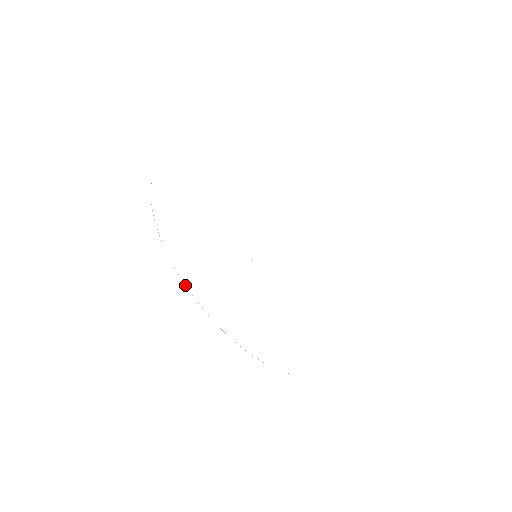
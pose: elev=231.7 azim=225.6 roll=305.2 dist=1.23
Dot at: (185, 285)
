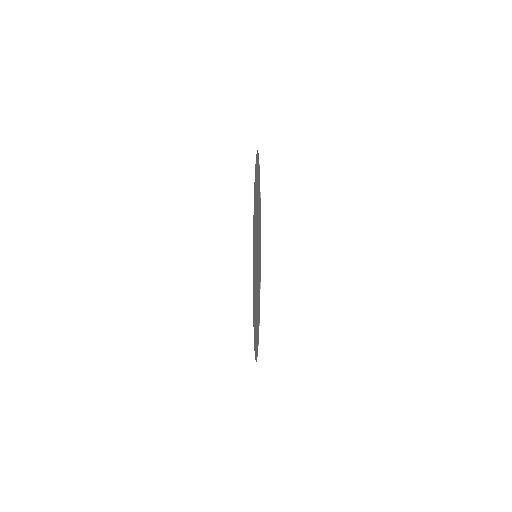
Dot at: occluded
